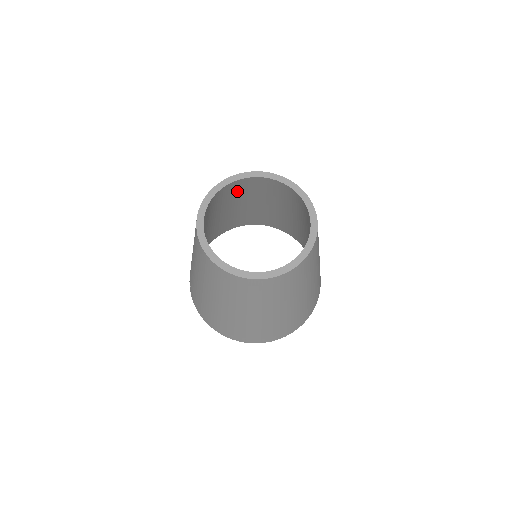
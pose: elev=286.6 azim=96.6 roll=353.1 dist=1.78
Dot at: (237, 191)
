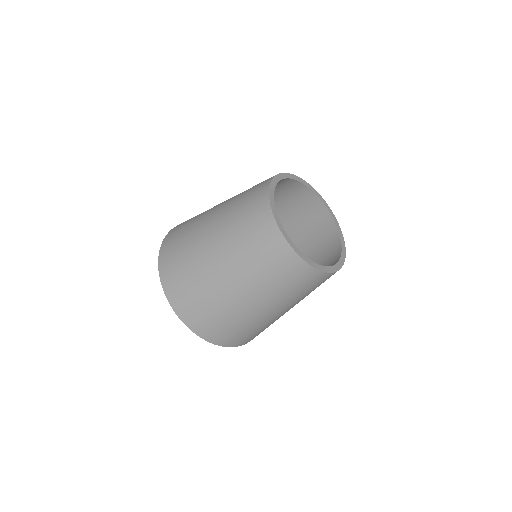
Dot at: (303, 211)
